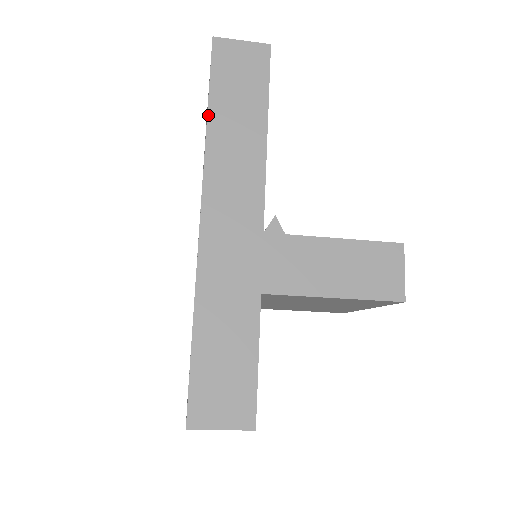
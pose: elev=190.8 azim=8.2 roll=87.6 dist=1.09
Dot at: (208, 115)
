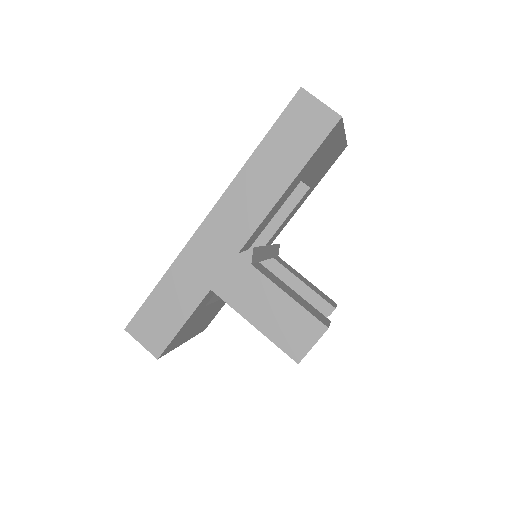
Dot at: (257, 149)
